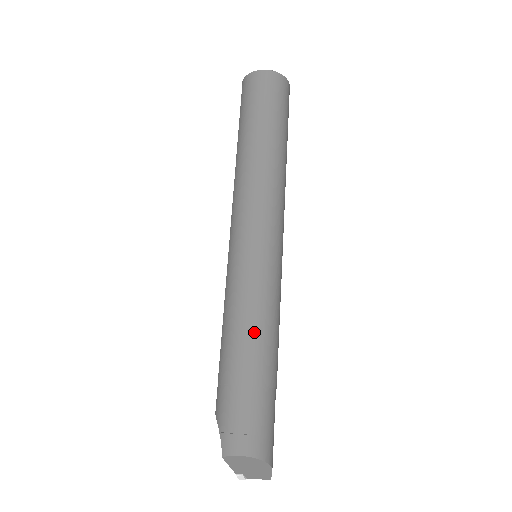
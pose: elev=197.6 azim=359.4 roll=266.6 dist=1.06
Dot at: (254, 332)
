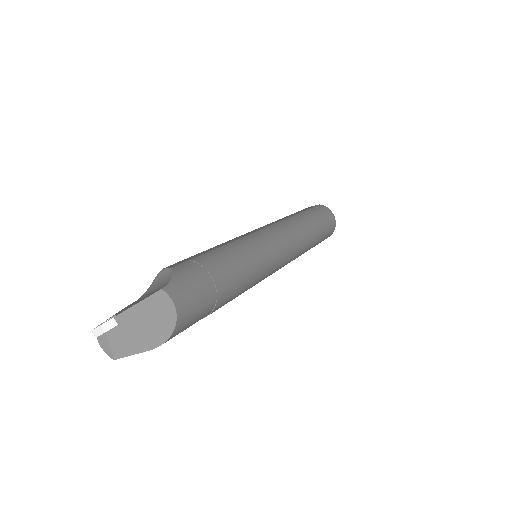
Dot at: (243, 275)
